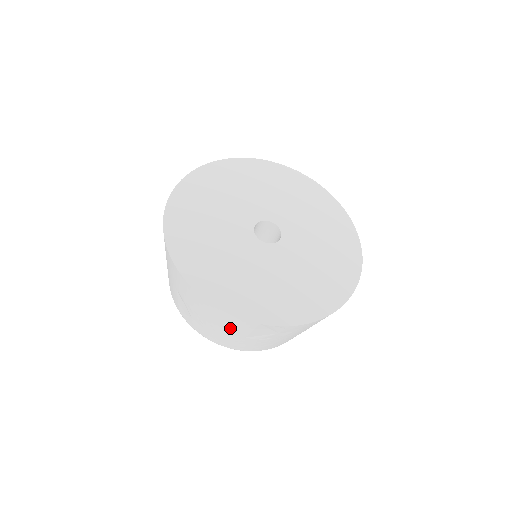
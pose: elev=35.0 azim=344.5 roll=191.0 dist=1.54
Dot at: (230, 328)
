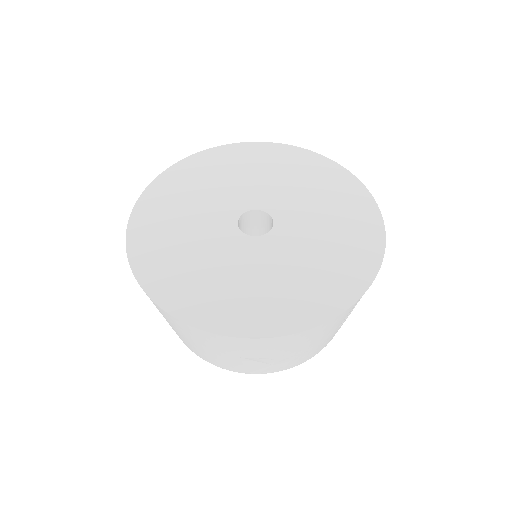
Dot at: (326, 334)
